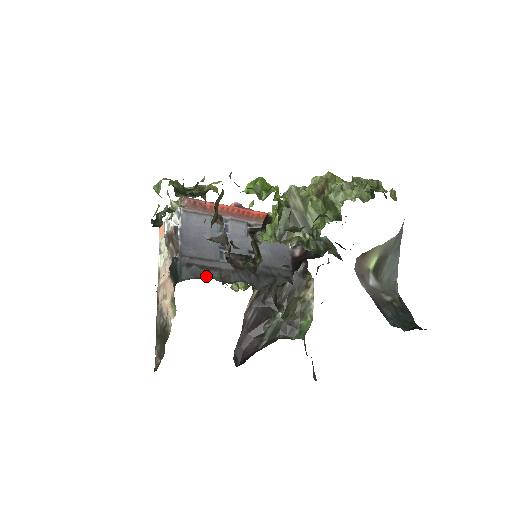
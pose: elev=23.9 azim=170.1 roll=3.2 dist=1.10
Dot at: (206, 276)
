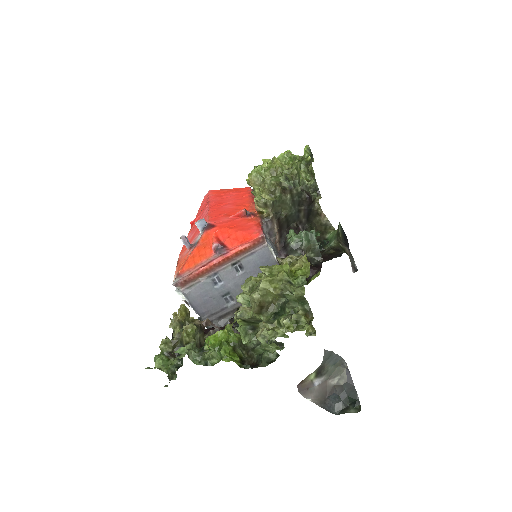
Dot at: (225, 324)
